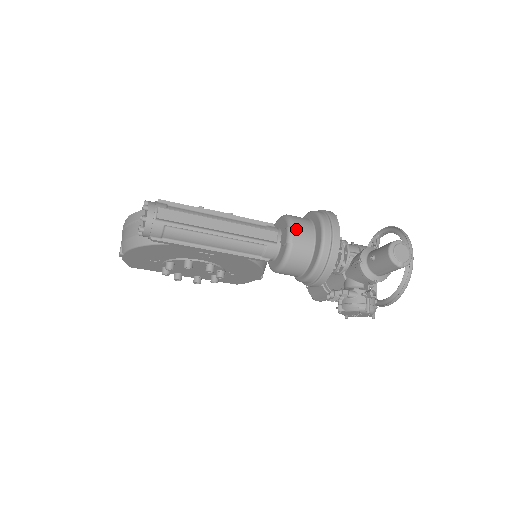
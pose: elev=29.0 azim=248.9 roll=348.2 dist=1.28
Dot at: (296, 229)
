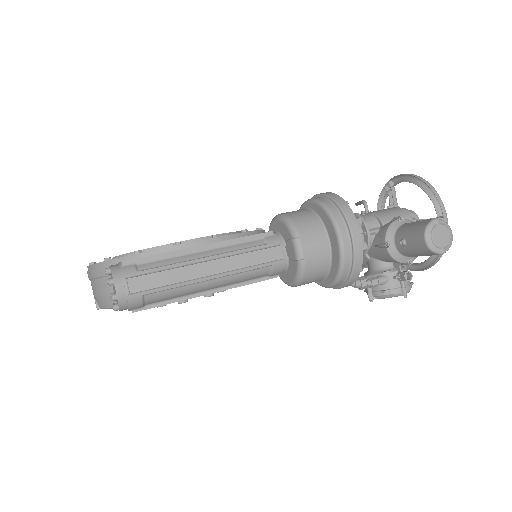
Dot at: (304, 239)
